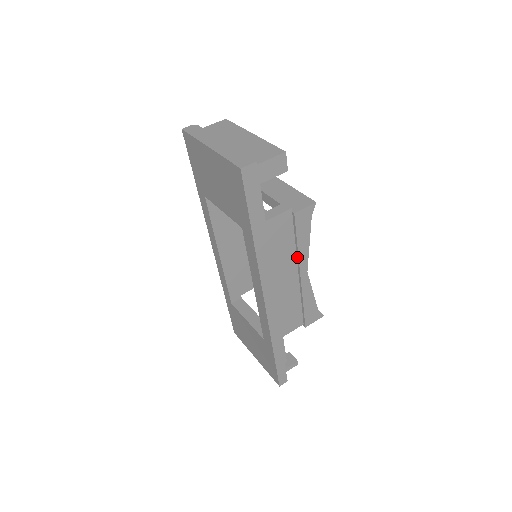
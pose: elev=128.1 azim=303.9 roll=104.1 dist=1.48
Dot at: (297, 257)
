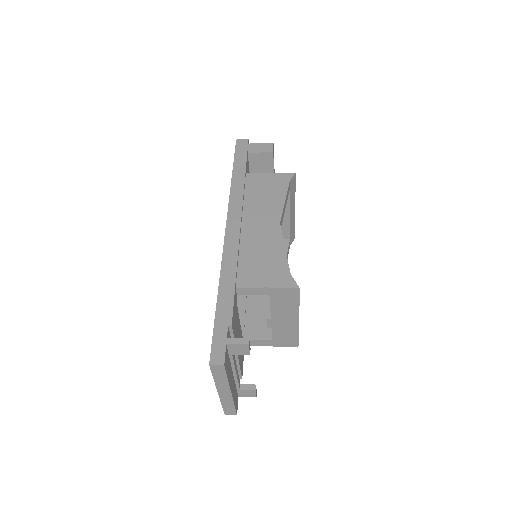
Dot at: (271, 208)
